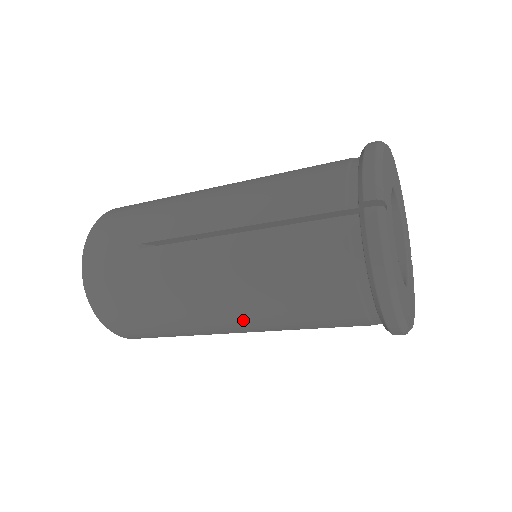
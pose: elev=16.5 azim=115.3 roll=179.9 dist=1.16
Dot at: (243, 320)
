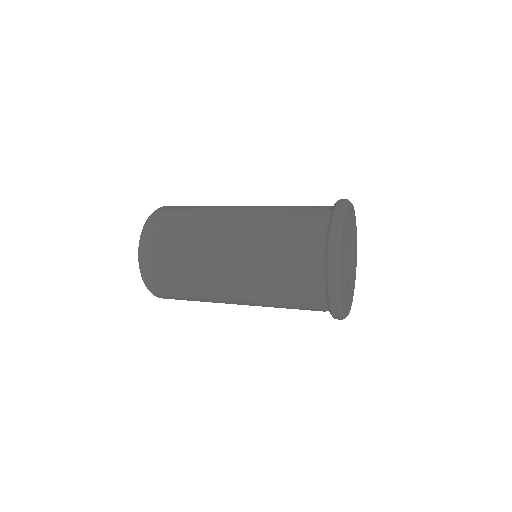
Dot at: (238, 272)
